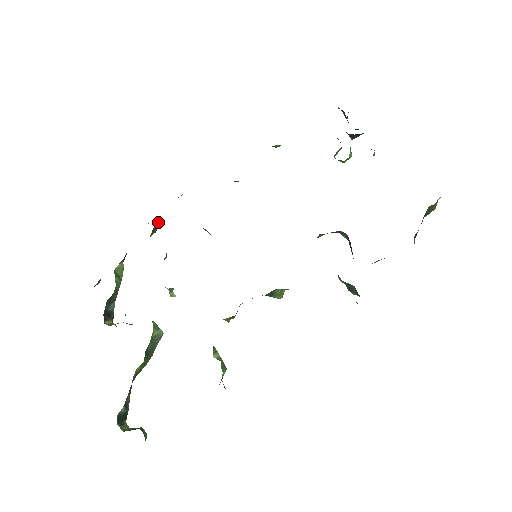
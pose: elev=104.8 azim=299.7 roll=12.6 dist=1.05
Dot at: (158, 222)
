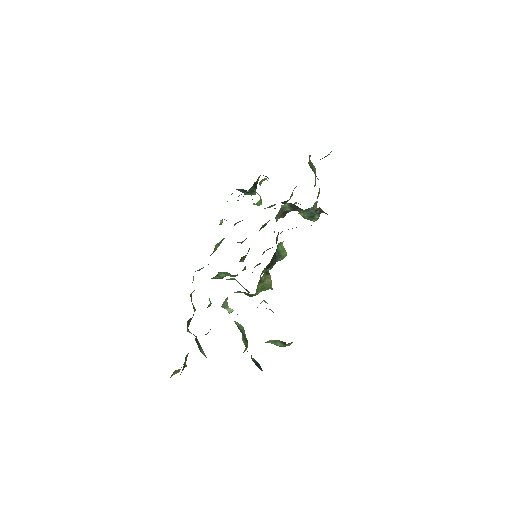
Dot at: (191, 297)
